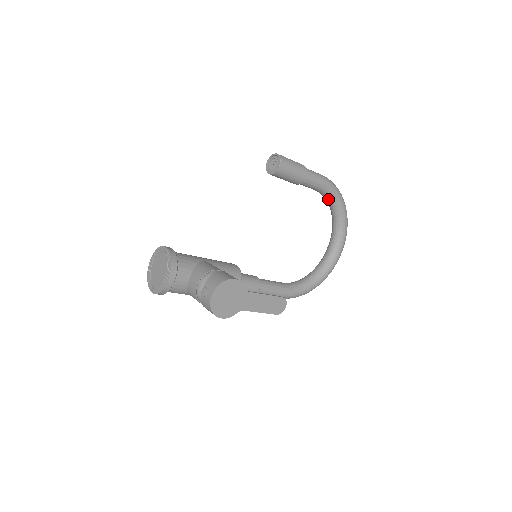
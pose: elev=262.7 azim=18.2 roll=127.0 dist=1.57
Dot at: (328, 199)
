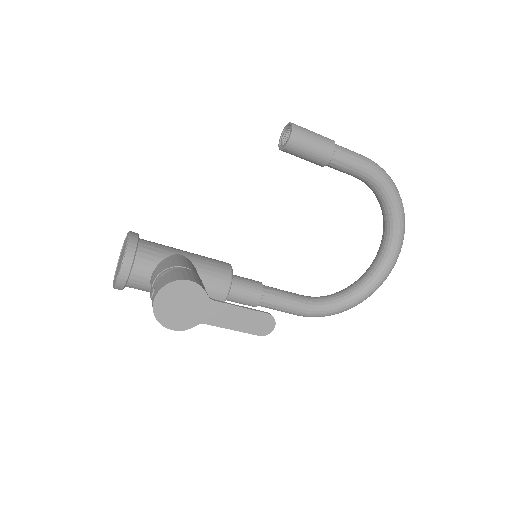
Dot at: (373, 190)
